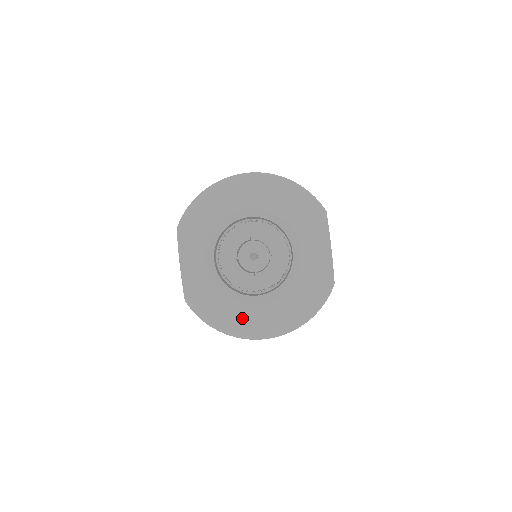
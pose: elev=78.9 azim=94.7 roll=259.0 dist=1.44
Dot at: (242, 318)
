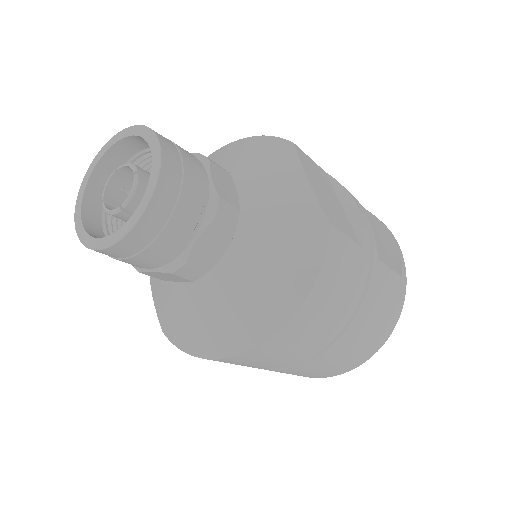
Dot at: (212, 322)
